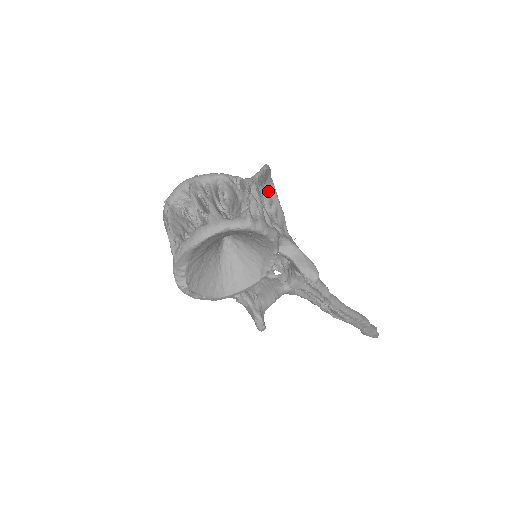
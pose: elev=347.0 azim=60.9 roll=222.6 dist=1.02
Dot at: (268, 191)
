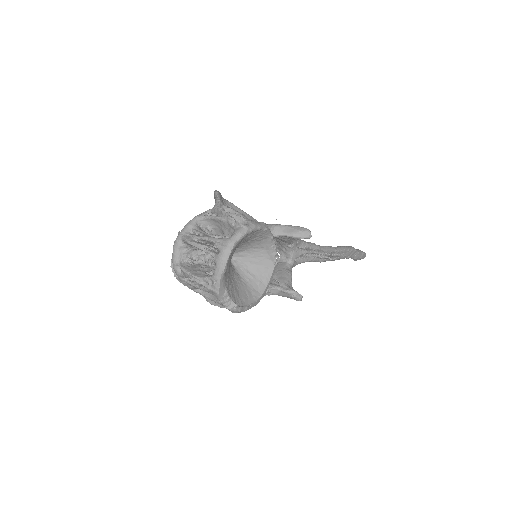
Dot at: occluded
